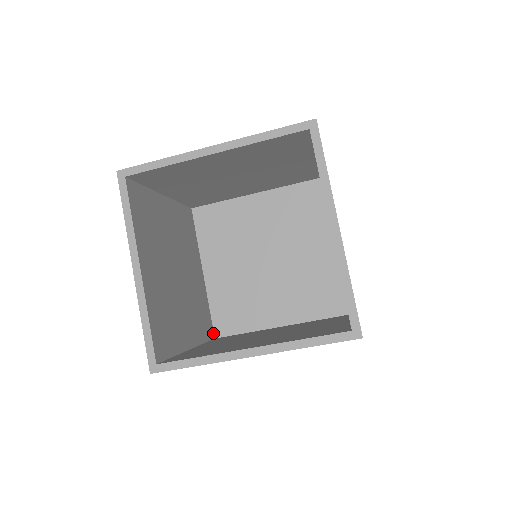
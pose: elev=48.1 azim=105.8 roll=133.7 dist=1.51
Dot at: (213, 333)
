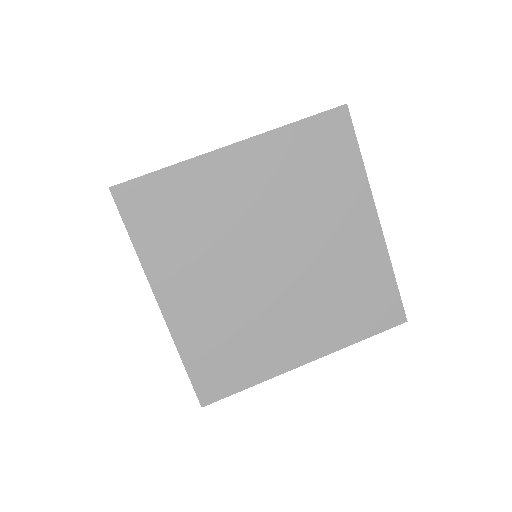
Dot at: occluded
